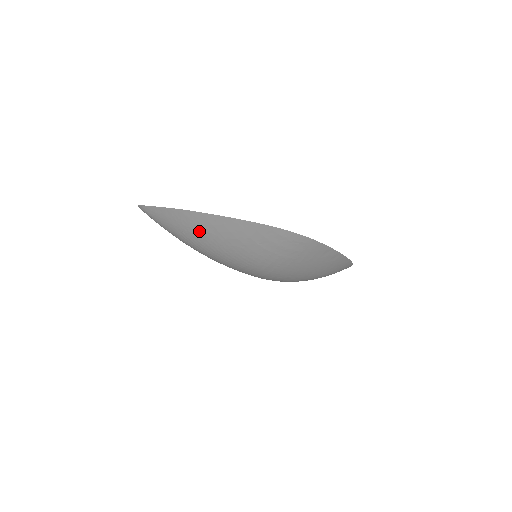
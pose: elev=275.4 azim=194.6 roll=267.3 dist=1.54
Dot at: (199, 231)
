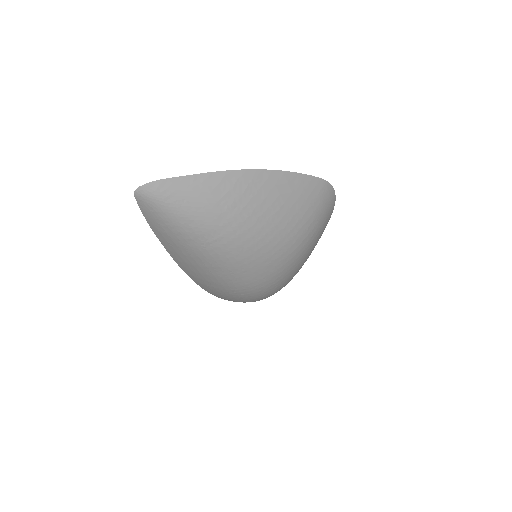
Dot at: (255, 198)
